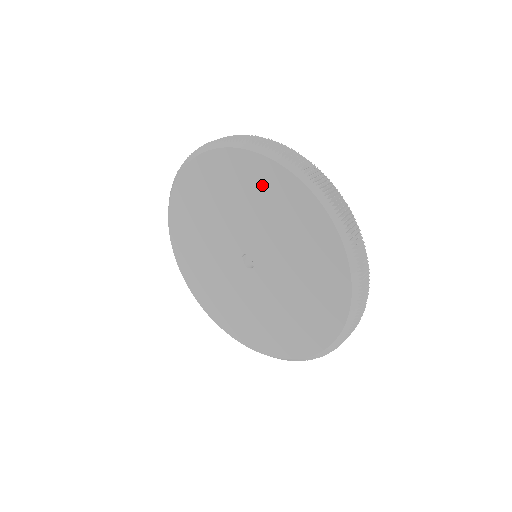
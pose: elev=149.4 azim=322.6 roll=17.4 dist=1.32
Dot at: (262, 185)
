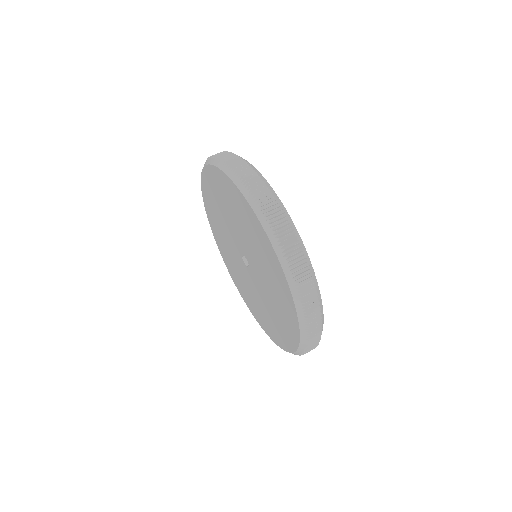
Dot at: (280, 288)
